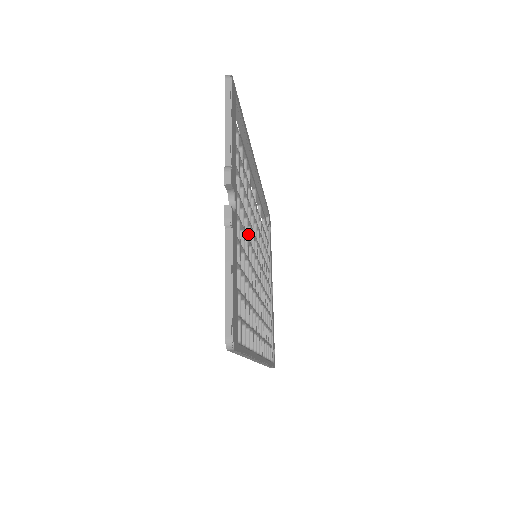
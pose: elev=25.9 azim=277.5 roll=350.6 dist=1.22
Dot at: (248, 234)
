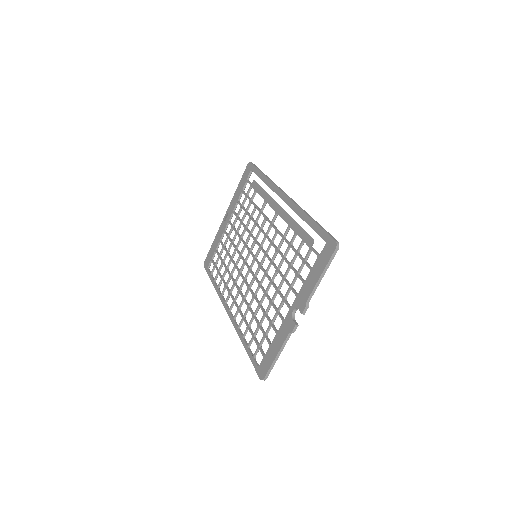
Dot at: (269, 267)
